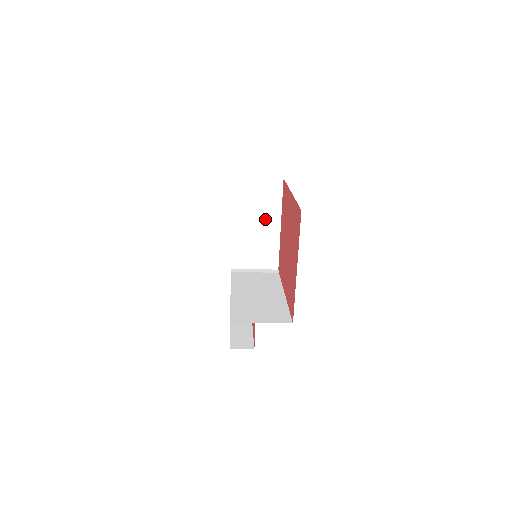
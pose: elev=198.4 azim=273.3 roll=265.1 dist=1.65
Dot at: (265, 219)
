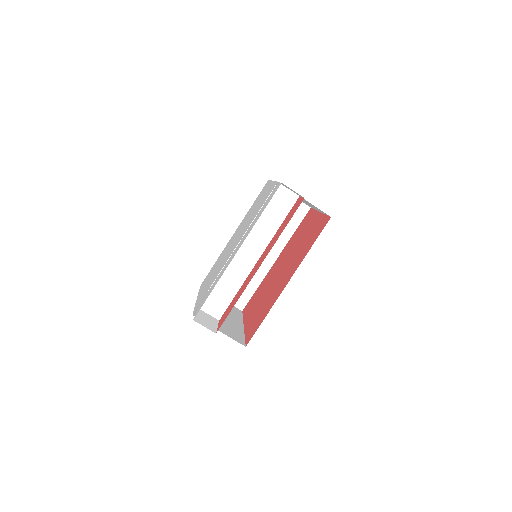
Dot at: (228, 316)
